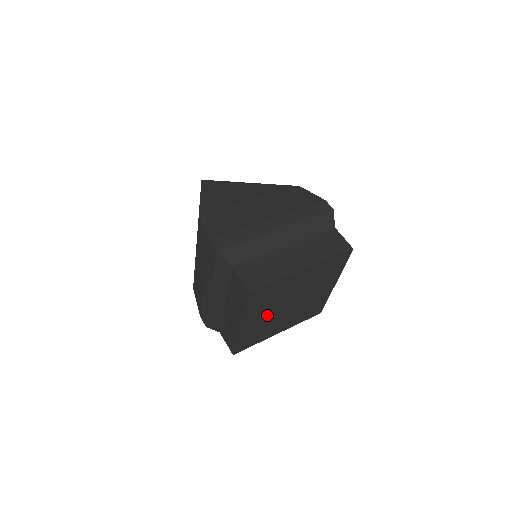
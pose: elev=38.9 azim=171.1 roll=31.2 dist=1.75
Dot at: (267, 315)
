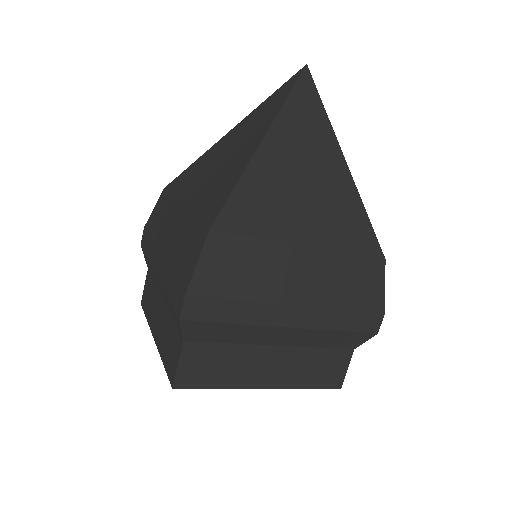
Dot at: occluded
